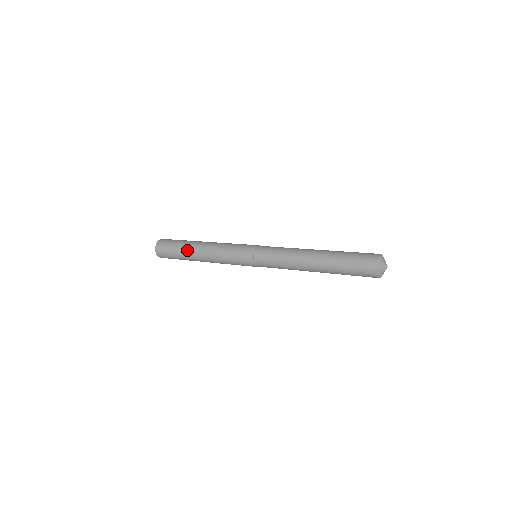
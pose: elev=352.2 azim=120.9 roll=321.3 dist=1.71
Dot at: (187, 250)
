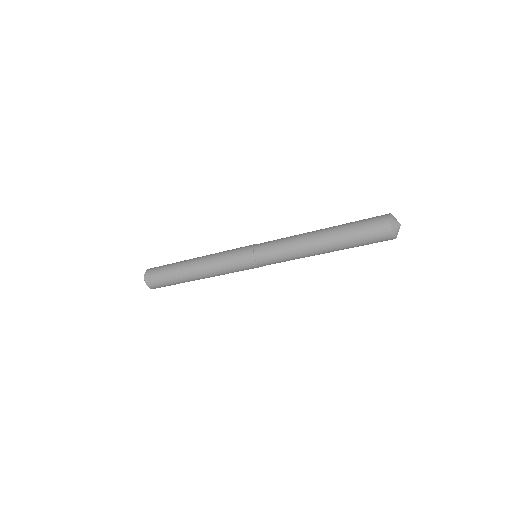
Dot at: (180, 265)
